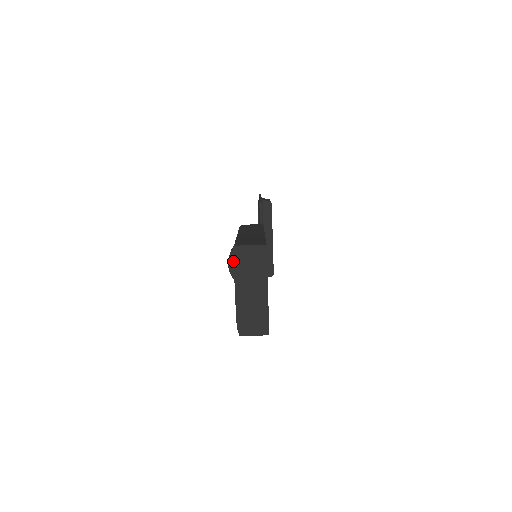
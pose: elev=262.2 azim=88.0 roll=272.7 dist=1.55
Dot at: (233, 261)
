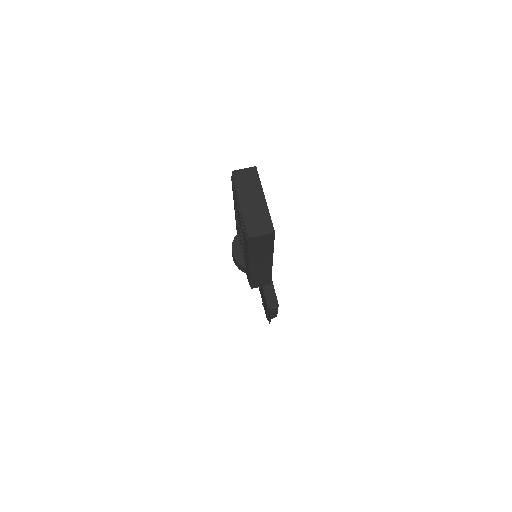
Dot at: (236, 248)
